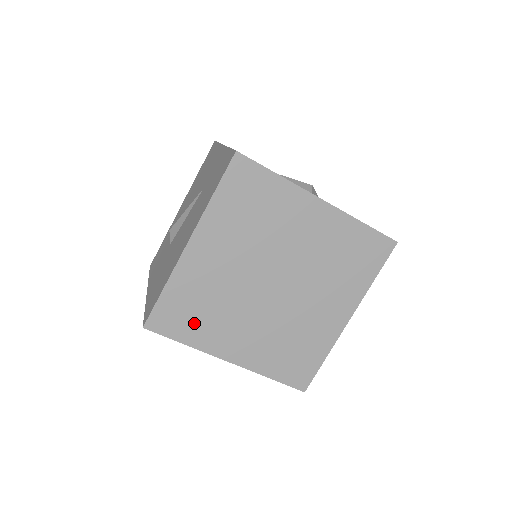
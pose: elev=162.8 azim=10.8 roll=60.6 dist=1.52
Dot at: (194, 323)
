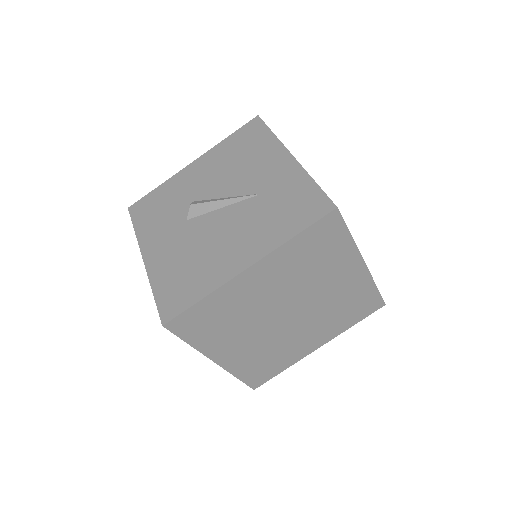
Dot at: (208, 330)
